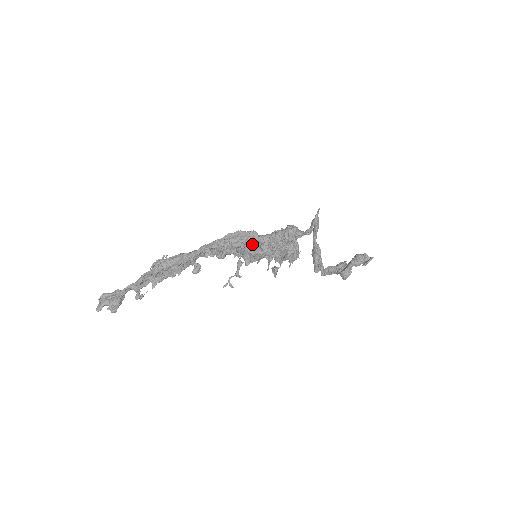
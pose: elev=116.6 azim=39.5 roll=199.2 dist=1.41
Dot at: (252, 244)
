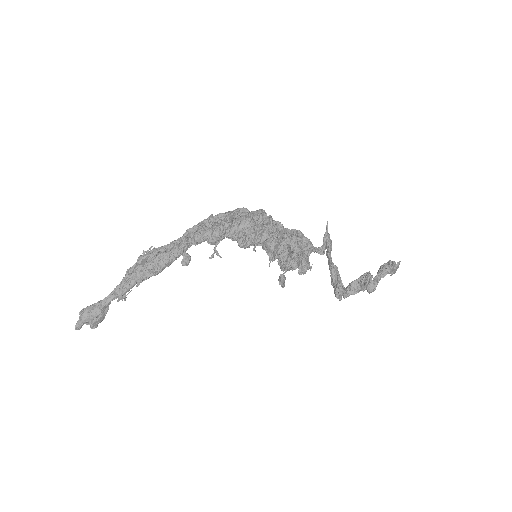
Dot at: (242, 216)
